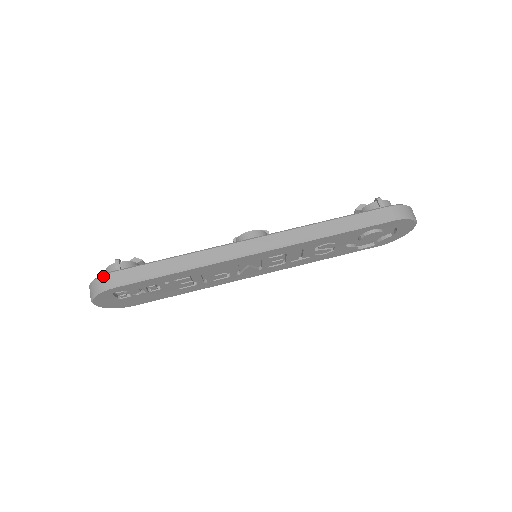
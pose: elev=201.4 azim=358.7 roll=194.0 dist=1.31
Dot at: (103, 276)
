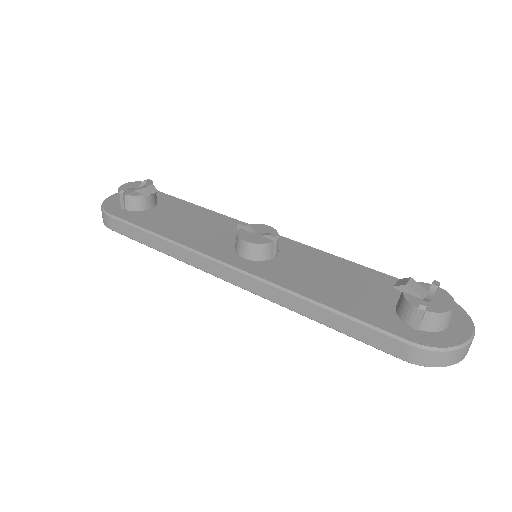
Dot at: (103, 213)
